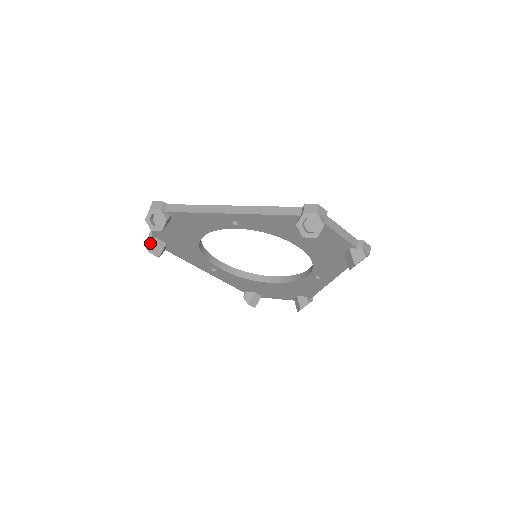
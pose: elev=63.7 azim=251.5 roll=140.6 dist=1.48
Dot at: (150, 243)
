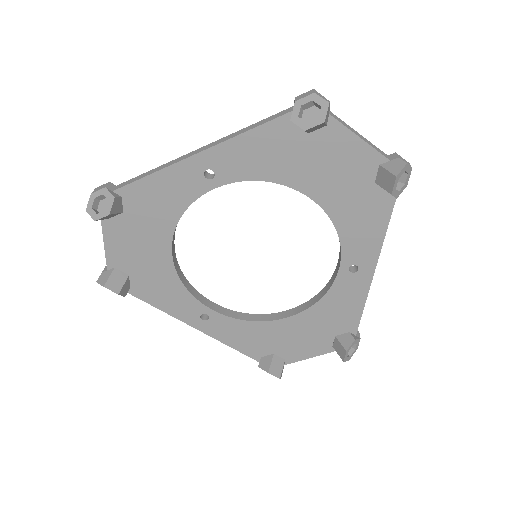
Dot at: (104, 276)
